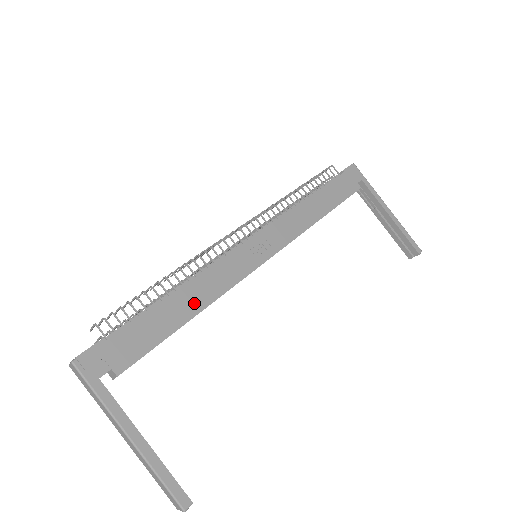
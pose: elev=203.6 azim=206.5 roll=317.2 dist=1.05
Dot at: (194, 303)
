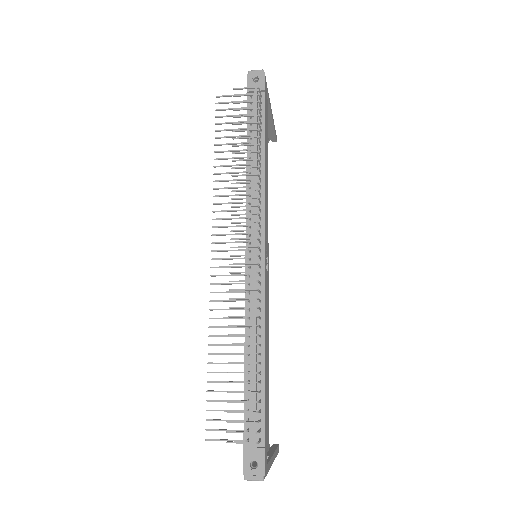
Dot at: (268, 350)
